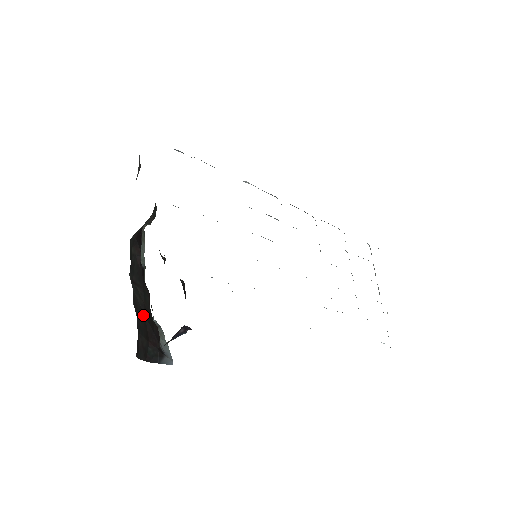
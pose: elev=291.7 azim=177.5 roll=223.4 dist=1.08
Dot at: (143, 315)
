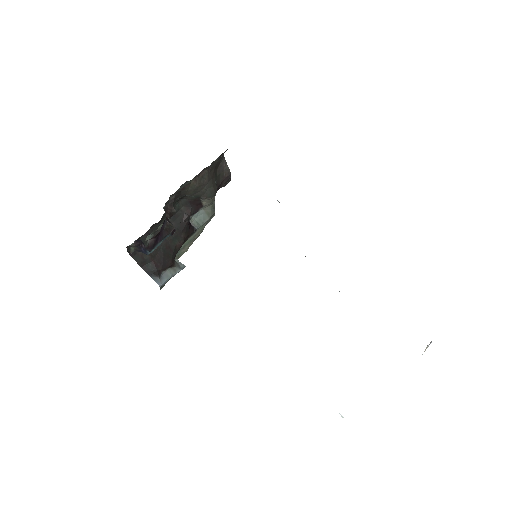
Dot at: occluded
